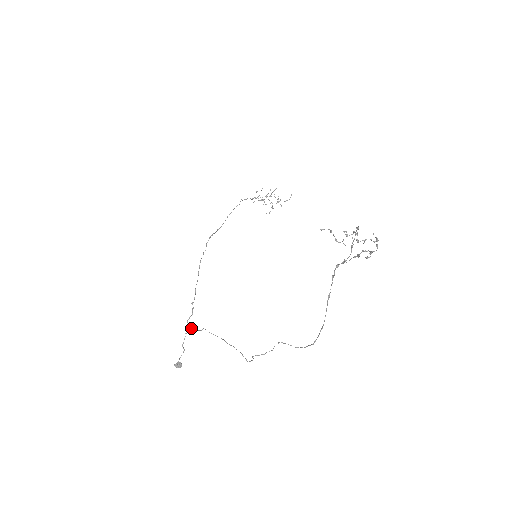
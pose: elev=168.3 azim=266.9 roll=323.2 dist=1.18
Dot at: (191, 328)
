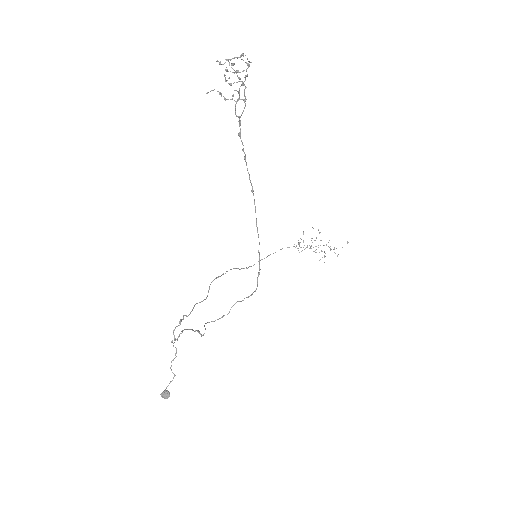
Dot at: (175, 338)
